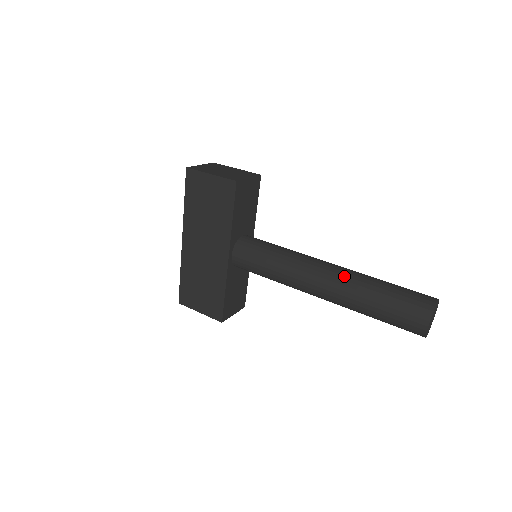
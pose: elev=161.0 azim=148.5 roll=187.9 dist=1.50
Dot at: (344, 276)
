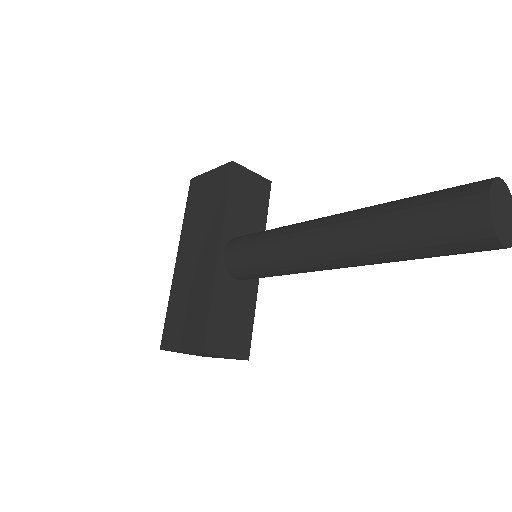
Dot at: occluded
